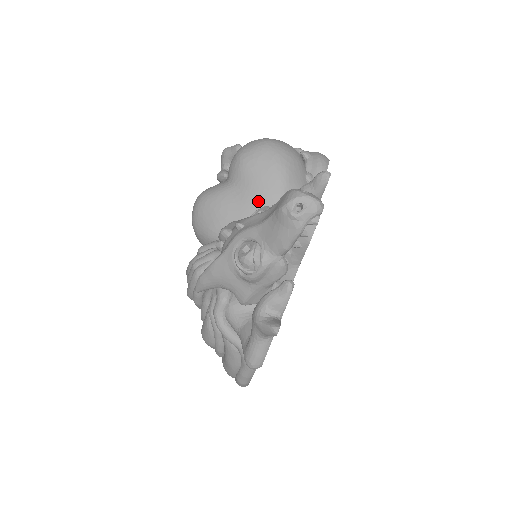
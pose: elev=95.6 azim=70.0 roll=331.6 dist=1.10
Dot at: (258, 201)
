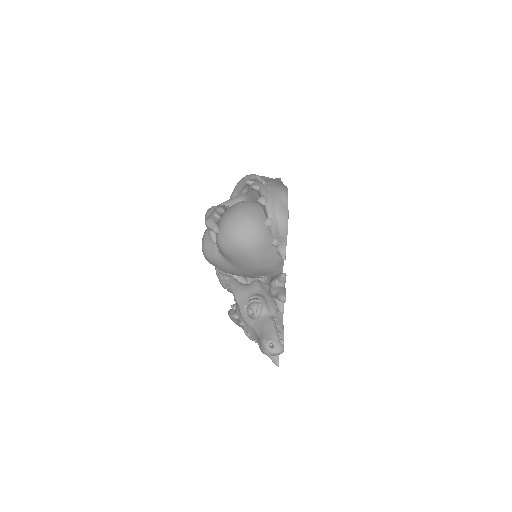
Dot at: (246, 271)
